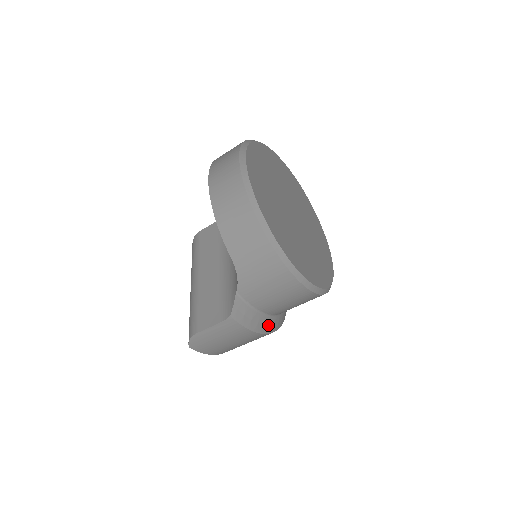
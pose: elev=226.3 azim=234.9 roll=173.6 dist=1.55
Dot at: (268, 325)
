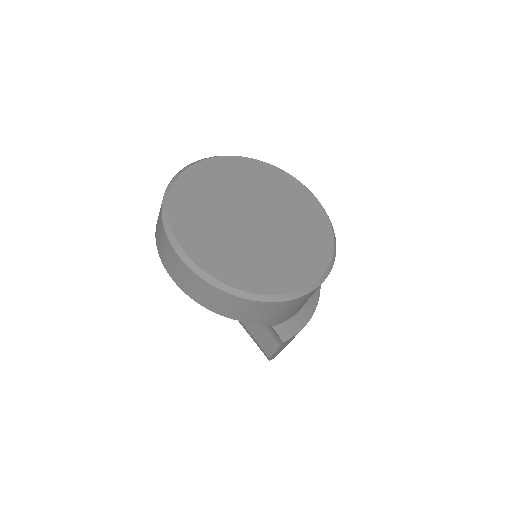
Dot at: (312, 303)
